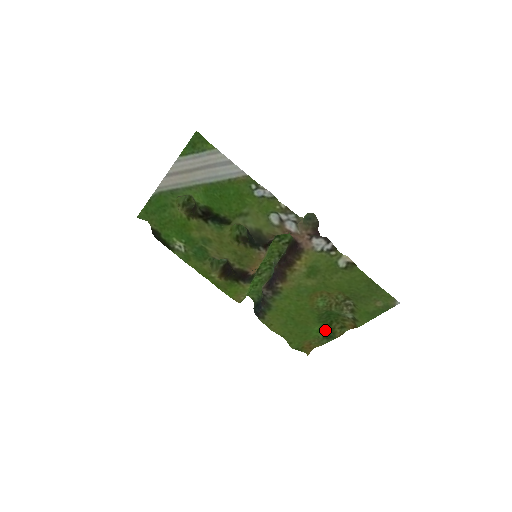
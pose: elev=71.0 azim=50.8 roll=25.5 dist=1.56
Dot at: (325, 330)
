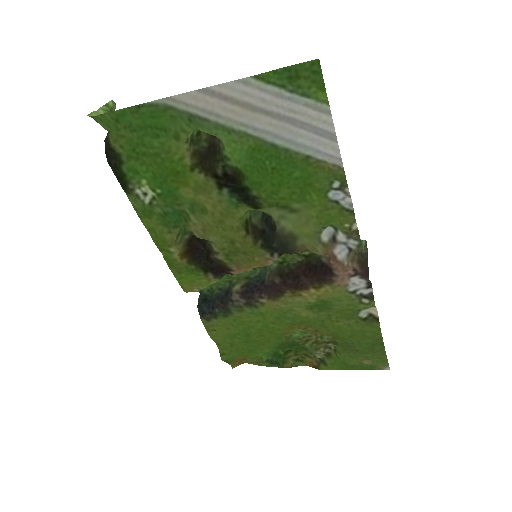
Dot at: (273, 354)
